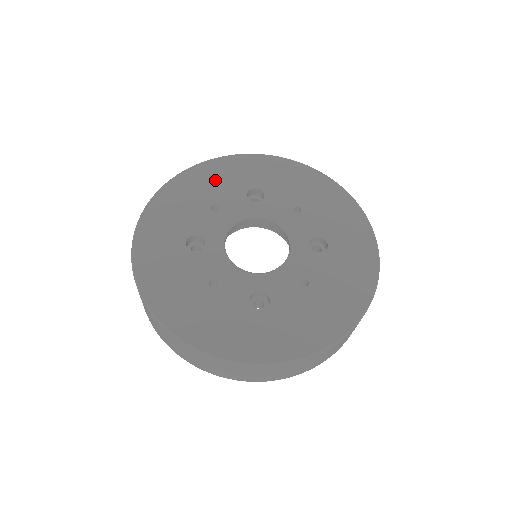
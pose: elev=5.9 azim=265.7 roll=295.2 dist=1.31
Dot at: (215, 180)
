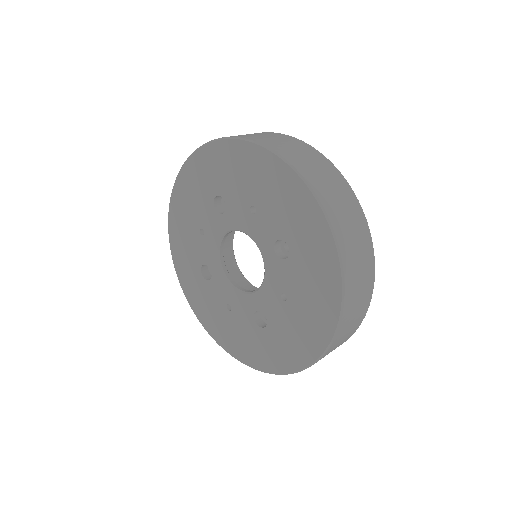
Dot at: (190, 199)
